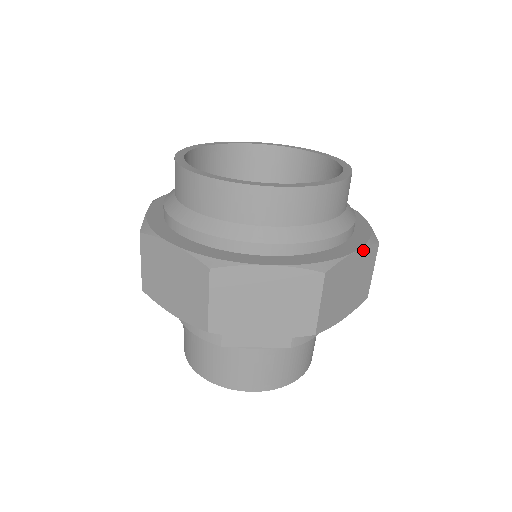
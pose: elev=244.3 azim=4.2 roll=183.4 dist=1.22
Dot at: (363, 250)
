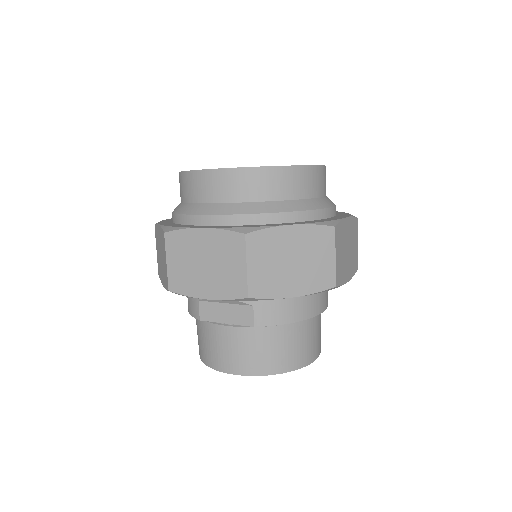
Dot at: (306, 227)
